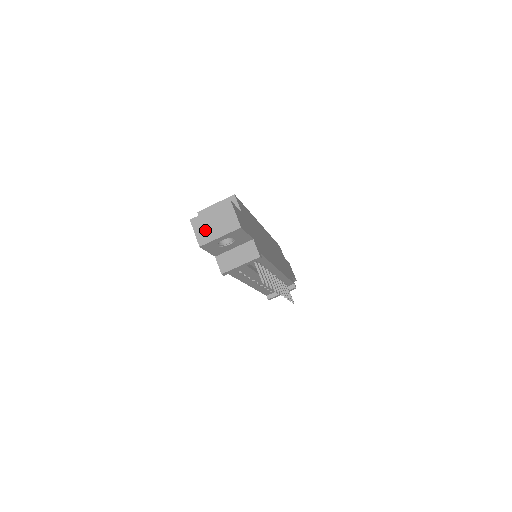
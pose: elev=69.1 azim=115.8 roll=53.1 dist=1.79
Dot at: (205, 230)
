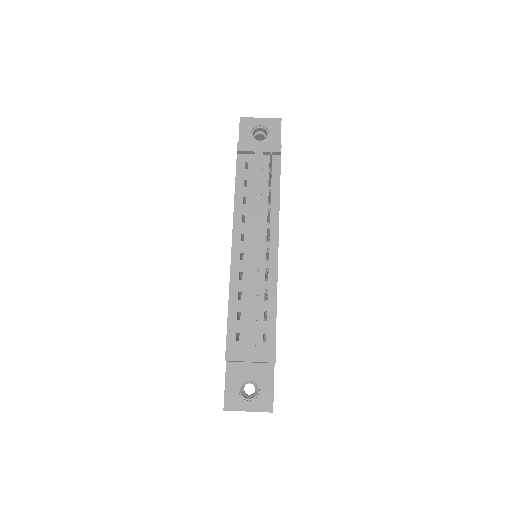
Dot at: occluded
